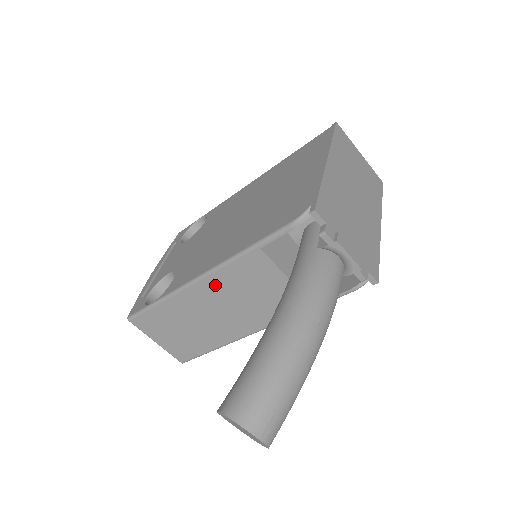
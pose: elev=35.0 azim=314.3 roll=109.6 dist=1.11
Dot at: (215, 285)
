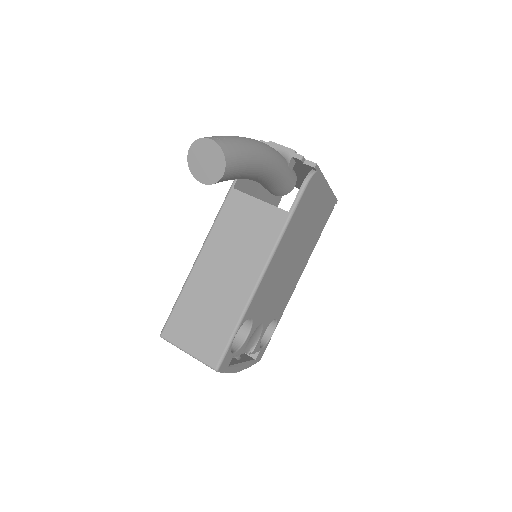
Dot at: (216, 243)
